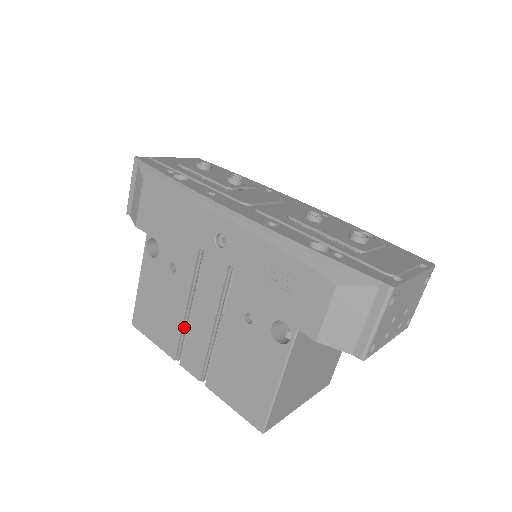
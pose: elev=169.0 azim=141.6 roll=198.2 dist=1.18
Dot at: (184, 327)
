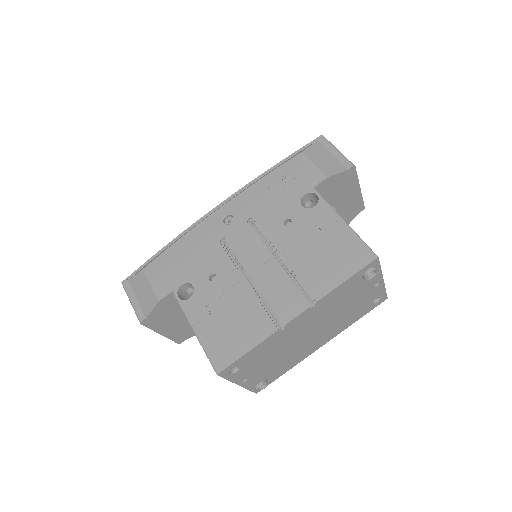
Dot at: (259, 299)
